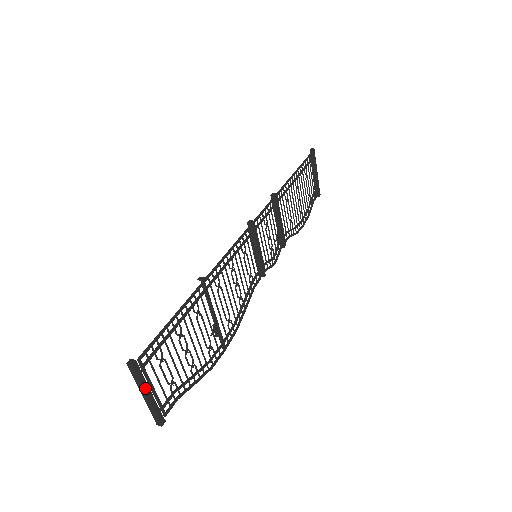
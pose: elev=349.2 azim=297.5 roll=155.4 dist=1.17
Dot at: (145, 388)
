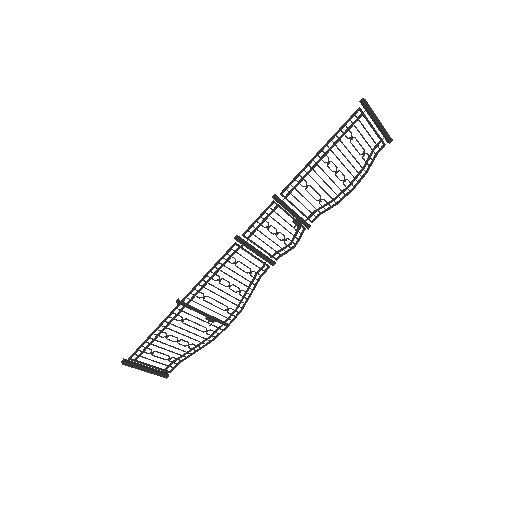
Dot at: (141, 369)
